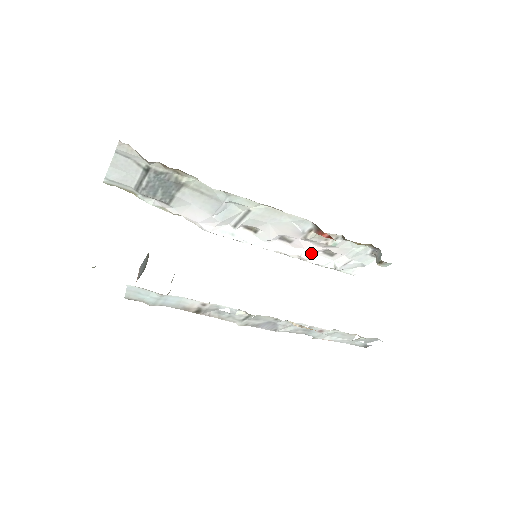
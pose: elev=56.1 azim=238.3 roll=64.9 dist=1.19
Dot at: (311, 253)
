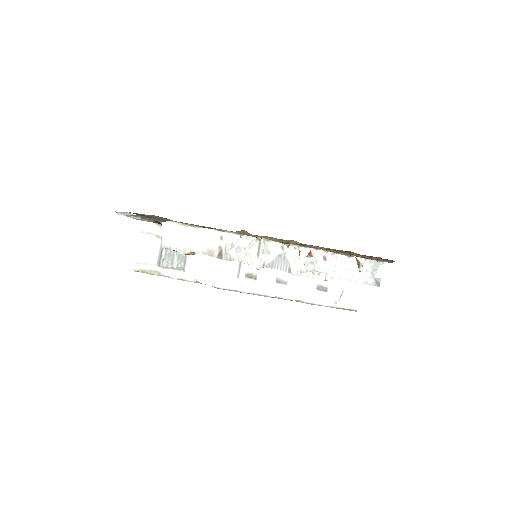
Dot at: (308, 292)
